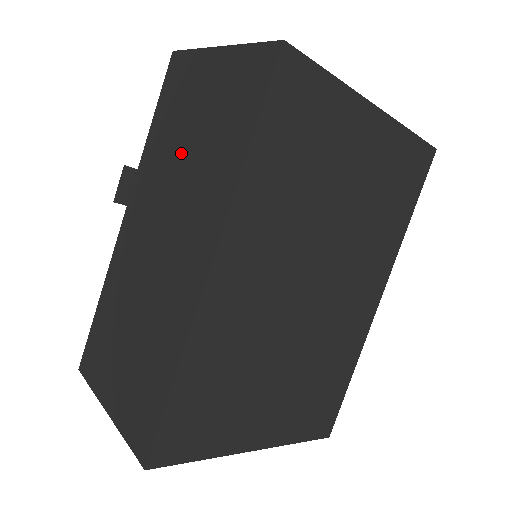
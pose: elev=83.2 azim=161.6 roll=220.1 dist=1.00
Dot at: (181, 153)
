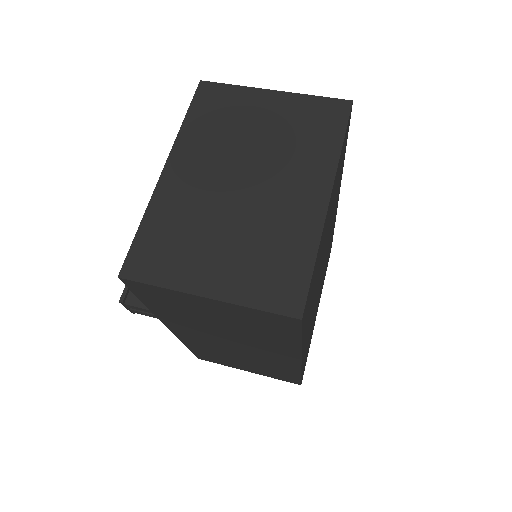
Dot at: (216, 327)
